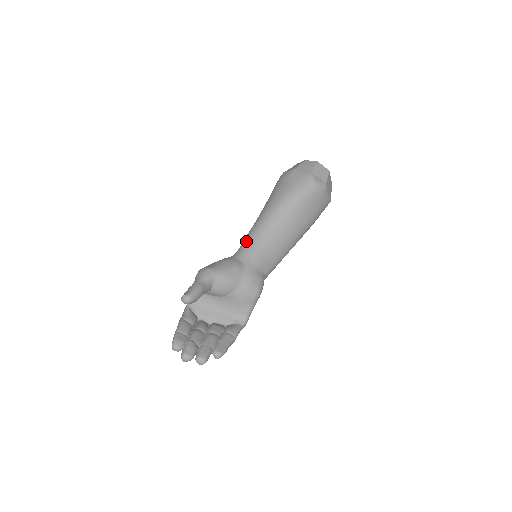
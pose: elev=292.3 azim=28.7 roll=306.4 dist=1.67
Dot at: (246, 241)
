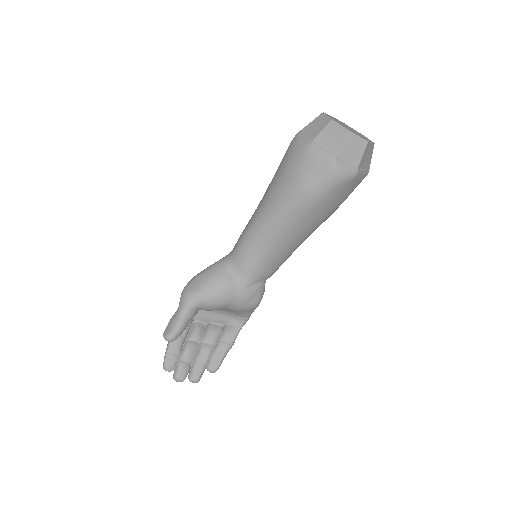
Dot at: (241, 246)
